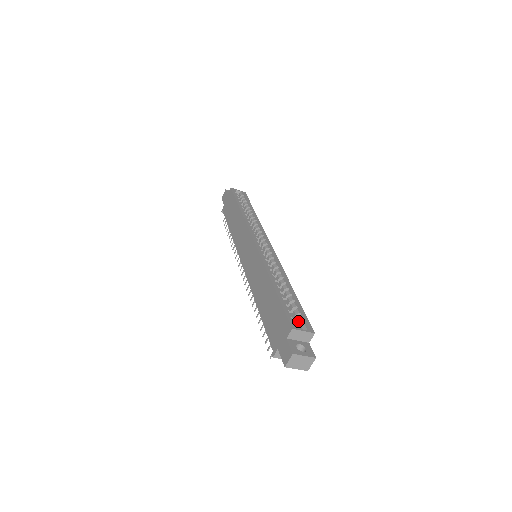
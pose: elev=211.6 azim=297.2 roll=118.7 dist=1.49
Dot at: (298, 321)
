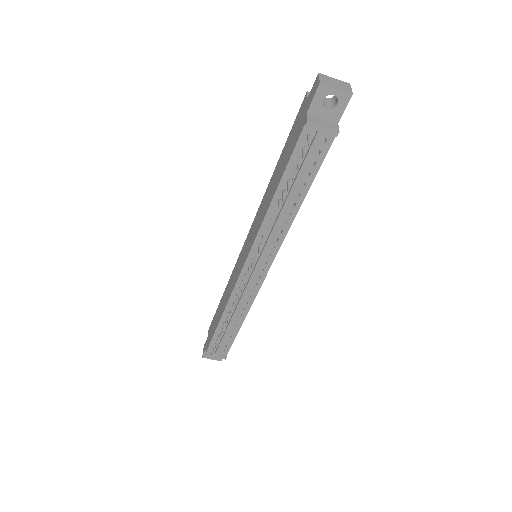
Dot at: occluded
